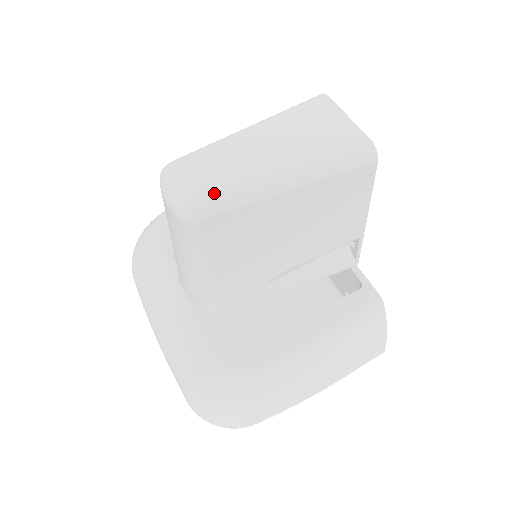
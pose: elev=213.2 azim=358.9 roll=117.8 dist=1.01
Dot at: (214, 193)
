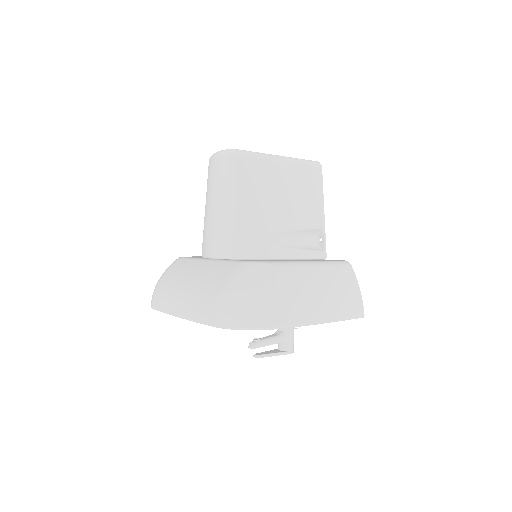
Dot at: (243, 150)
